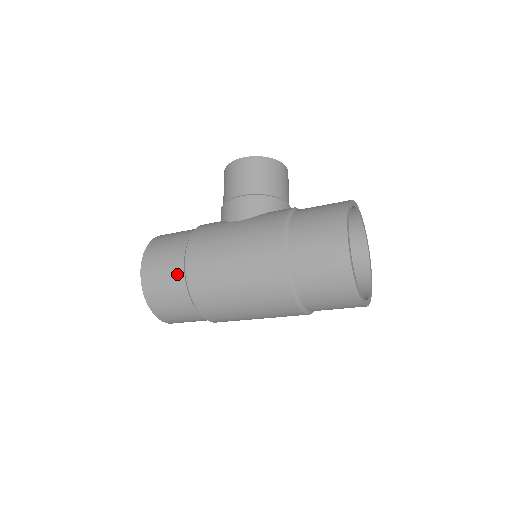
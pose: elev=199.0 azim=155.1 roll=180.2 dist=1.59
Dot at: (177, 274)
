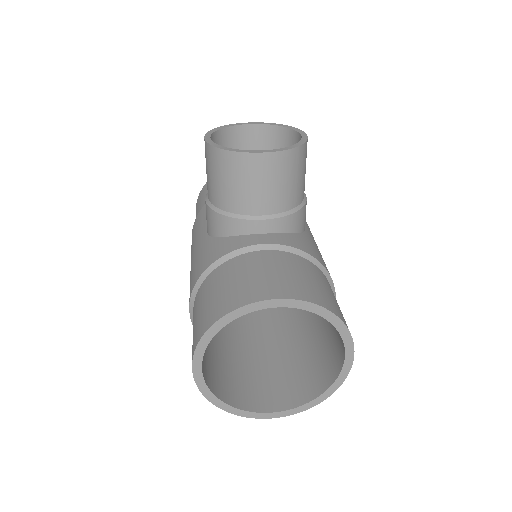
Dot at: occluded
